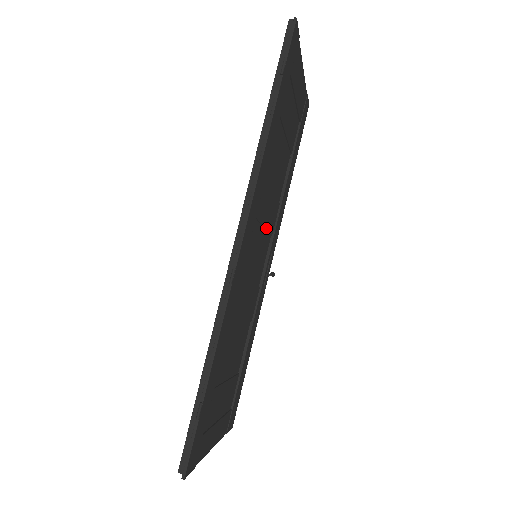
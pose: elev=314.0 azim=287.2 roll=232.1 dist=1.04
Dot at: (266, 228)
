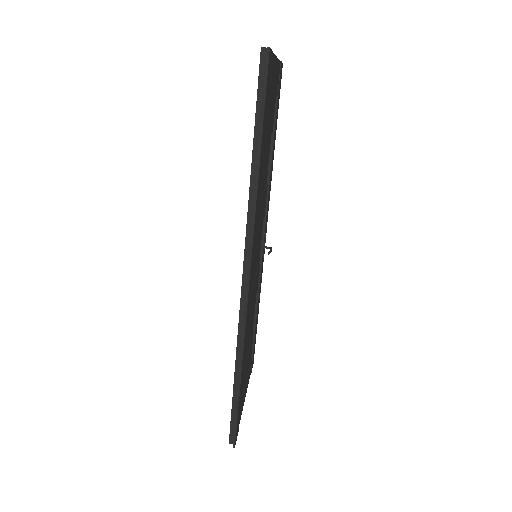
Dot at: (260, 225)
